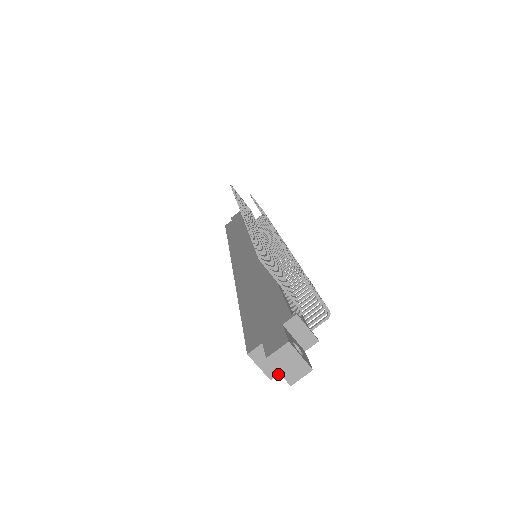
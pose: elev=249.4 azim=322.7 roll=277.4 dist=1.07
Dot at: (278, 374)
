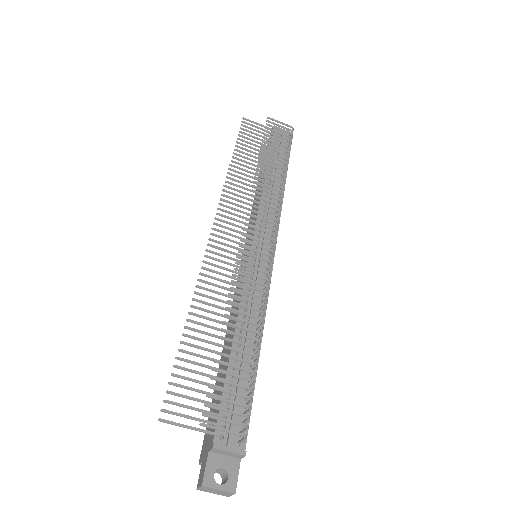
Dot at: occluded
